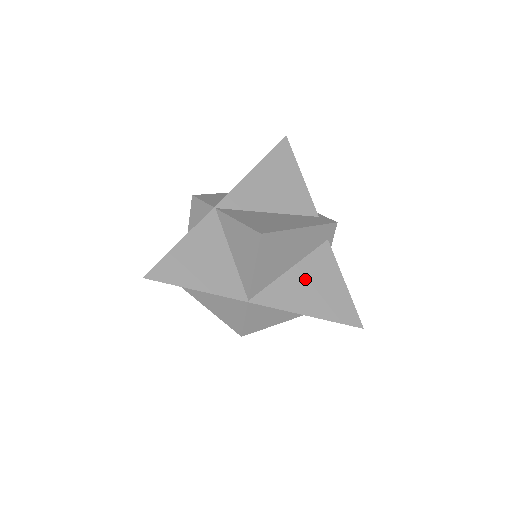
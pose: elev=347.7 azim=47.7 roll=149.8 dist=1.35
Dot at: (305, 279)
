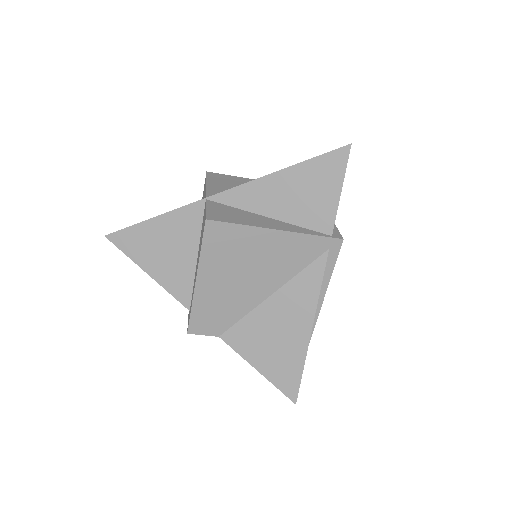
Dot at: occluded
